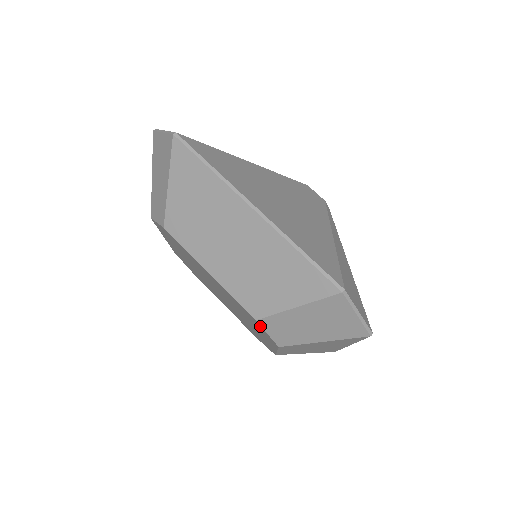
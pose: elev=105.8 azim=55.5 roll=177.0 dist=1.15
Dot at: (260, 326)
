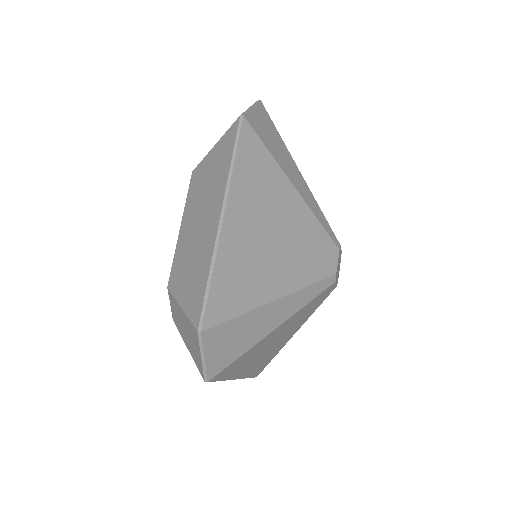
Dot at: occluded
